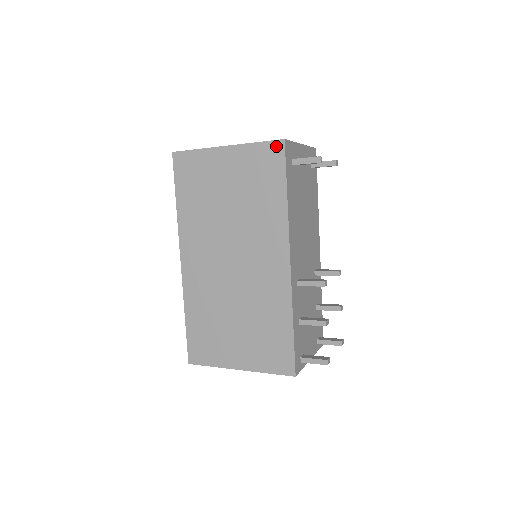
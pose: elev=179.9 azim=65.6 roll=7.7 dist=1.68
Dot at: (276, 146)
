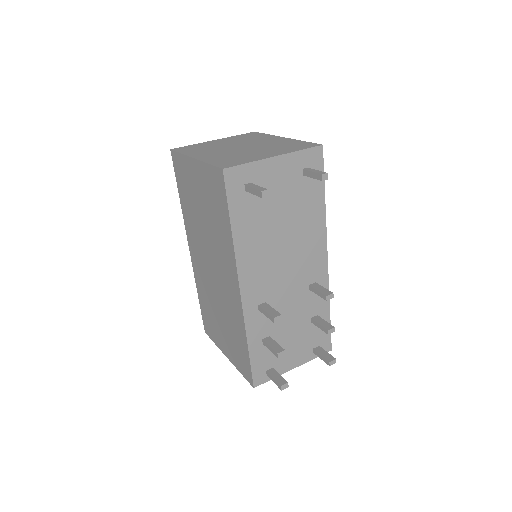
Dot at: (219, 174)
